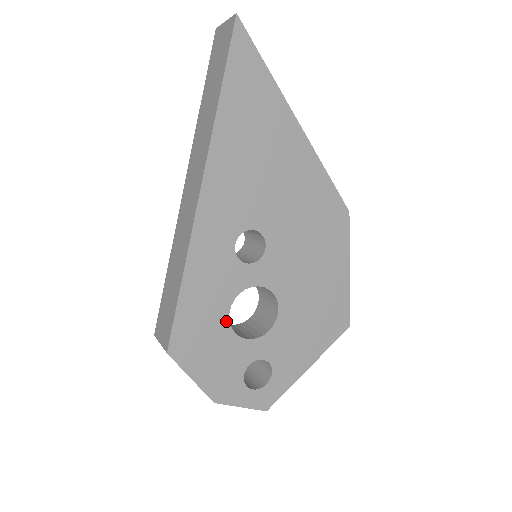
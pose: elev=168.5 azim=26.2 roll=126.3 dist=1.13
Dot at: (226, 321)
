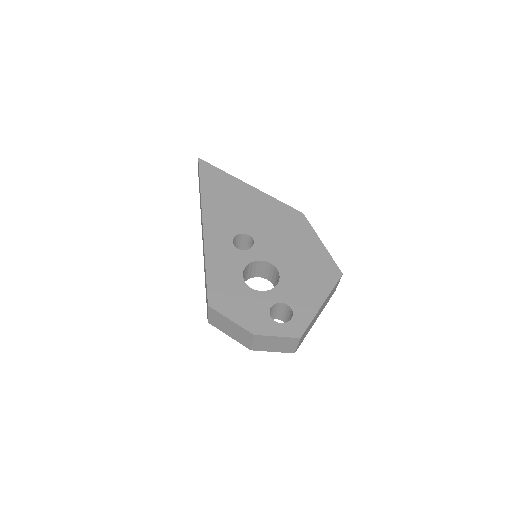
Dot at: (243, 283)
